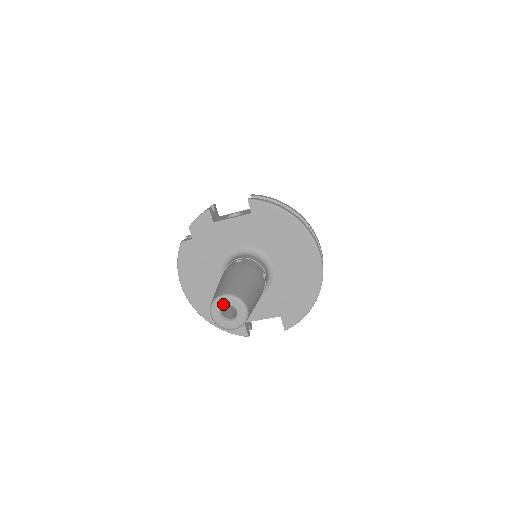
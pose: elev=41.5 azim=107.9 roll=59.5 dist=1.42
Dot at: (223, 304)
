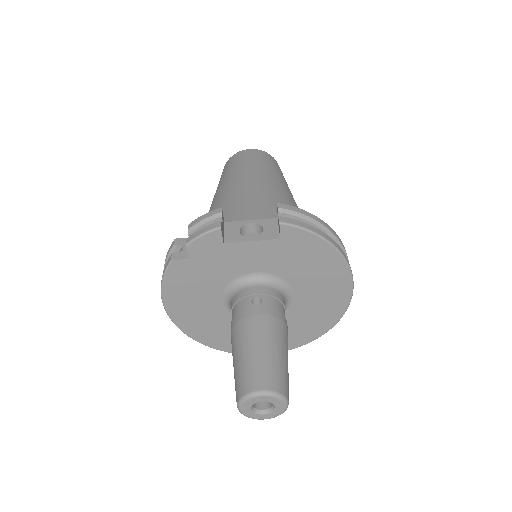
Dot at: (259, 401)
